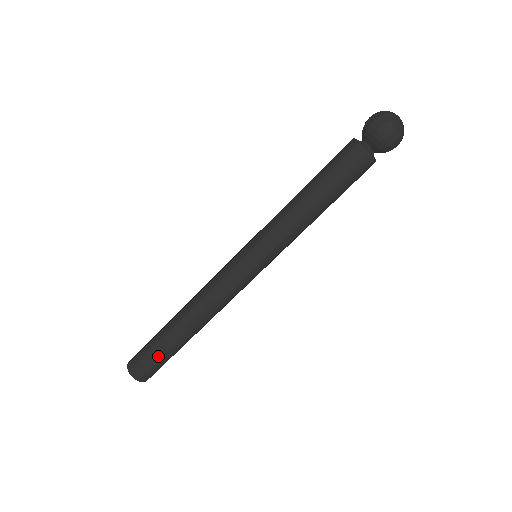
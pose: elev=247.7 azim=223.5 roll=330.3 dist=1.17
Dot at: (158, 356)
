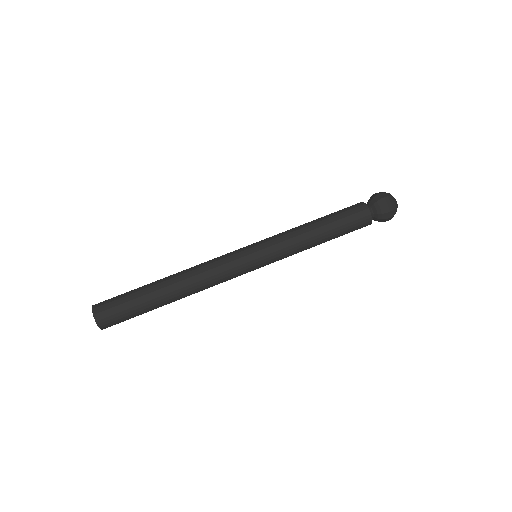
Dot at: (128, 298)
